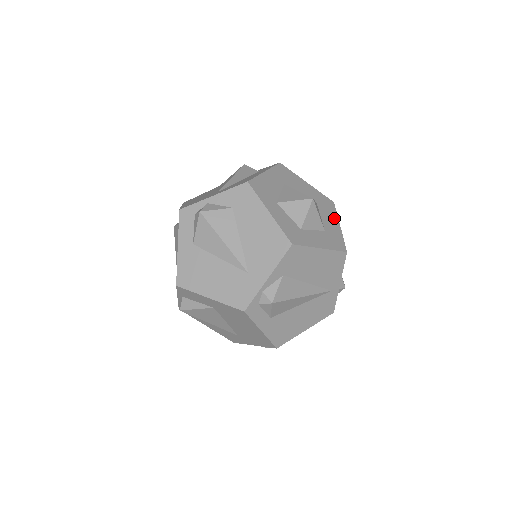
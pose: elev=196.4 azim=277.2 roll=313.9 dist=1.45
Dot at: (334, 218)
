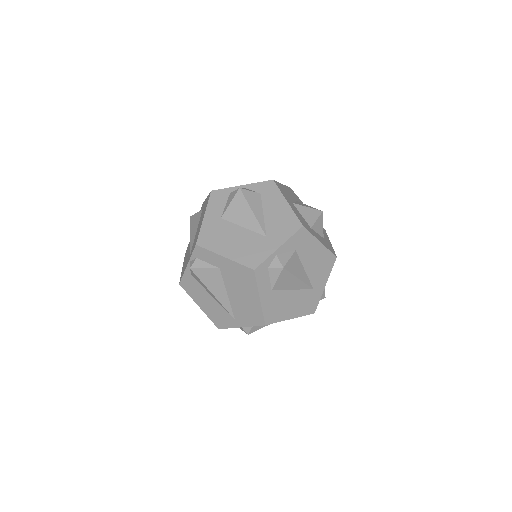
Dot at: occluded
